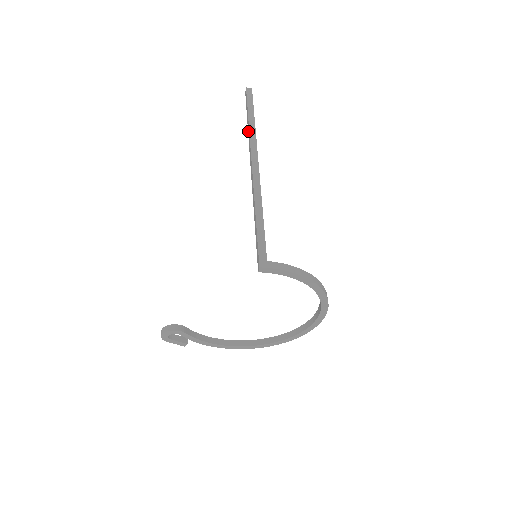
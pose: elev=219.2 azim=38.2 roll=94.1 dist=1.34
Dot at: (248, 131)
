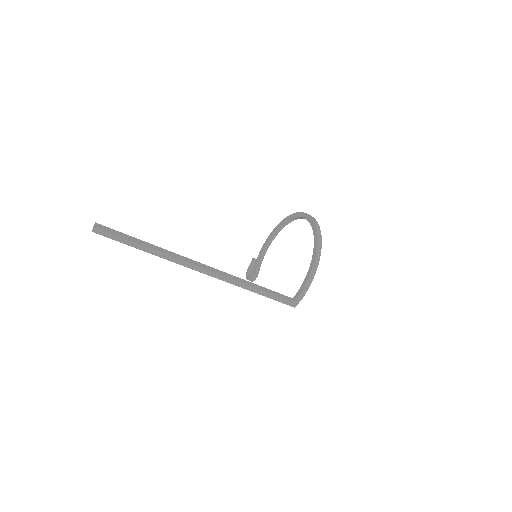
Dot at: (161, 255)
